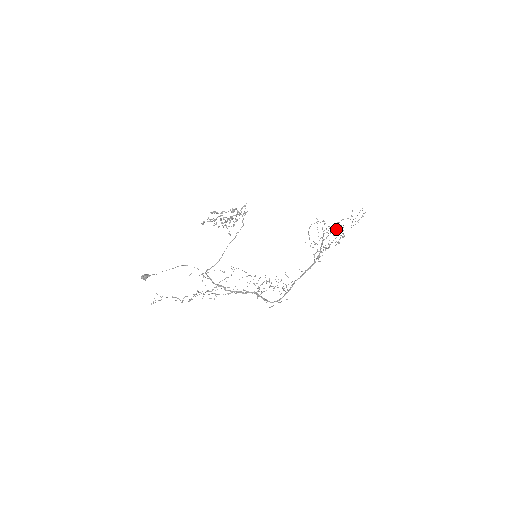
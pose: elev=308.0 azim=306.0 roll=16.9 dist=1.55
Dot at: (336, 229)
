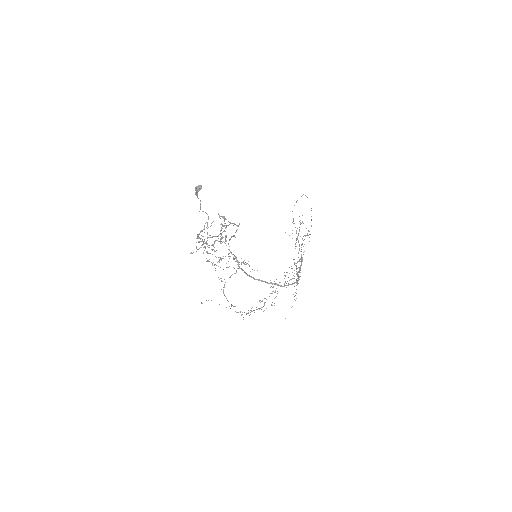
Dot at: occluded
